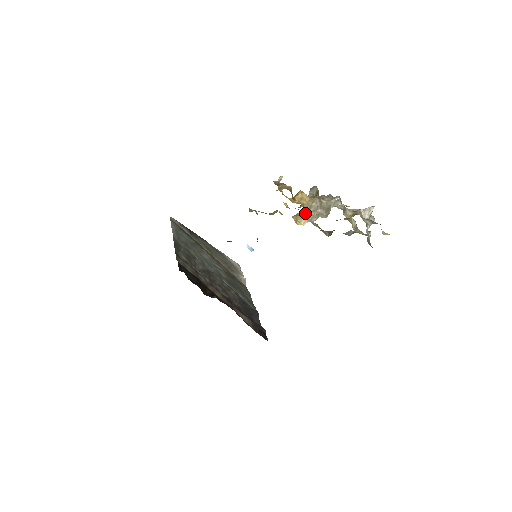
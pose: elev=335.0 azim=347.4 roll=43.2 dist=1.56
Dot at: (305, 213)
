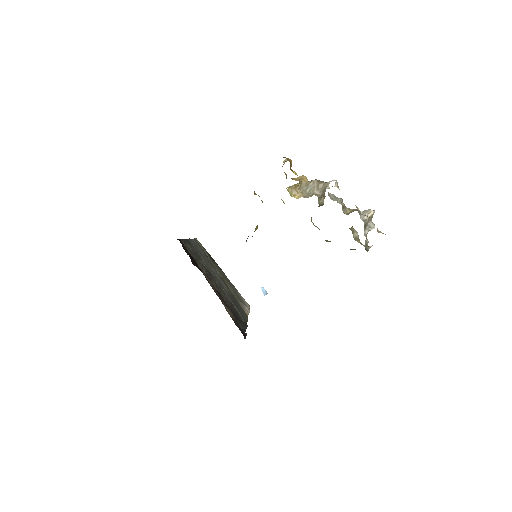
Dot at: (301, 190)
